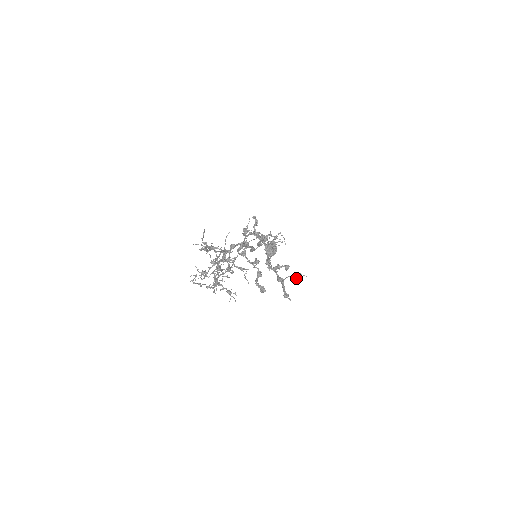
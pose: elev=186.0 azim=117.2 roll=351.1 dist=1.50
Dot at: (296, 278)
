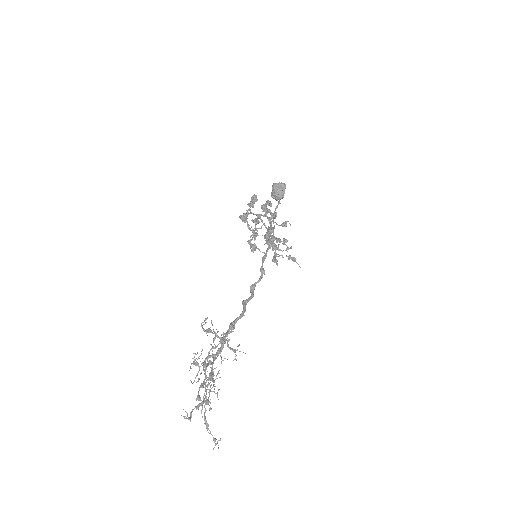
Dot at: occluded
